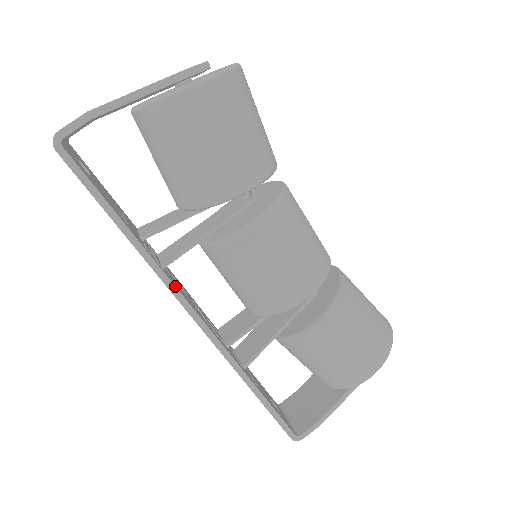
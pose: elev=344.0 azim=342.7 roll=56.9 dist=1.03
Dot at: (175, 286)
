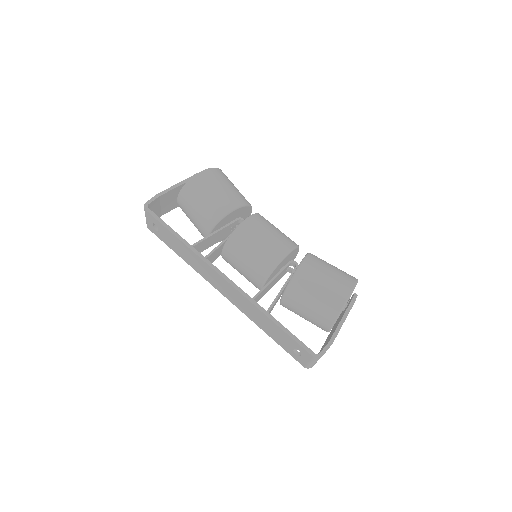
Dot at: (210, 262)
